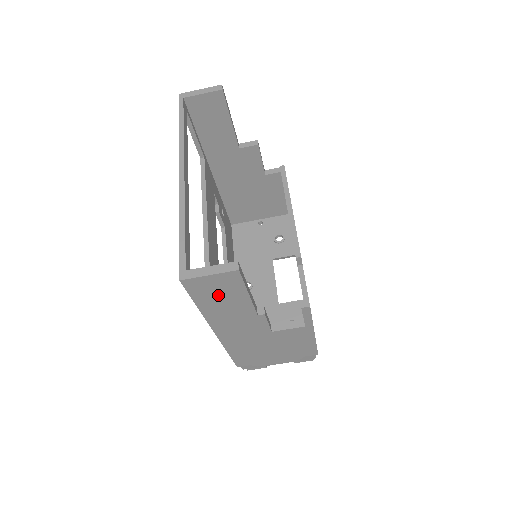
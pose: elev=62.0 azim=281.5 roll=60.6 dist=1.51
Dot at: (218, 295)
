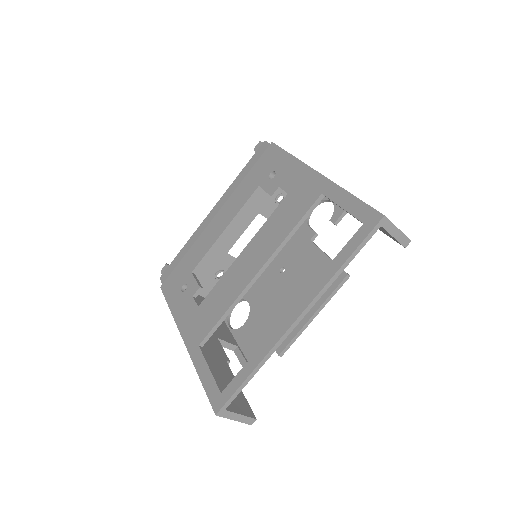
Dot at: occluded
